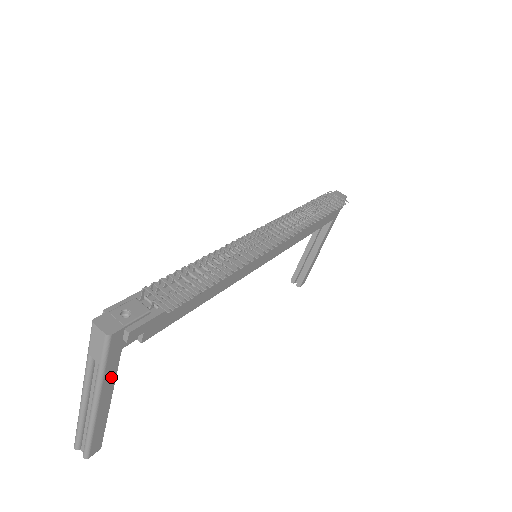
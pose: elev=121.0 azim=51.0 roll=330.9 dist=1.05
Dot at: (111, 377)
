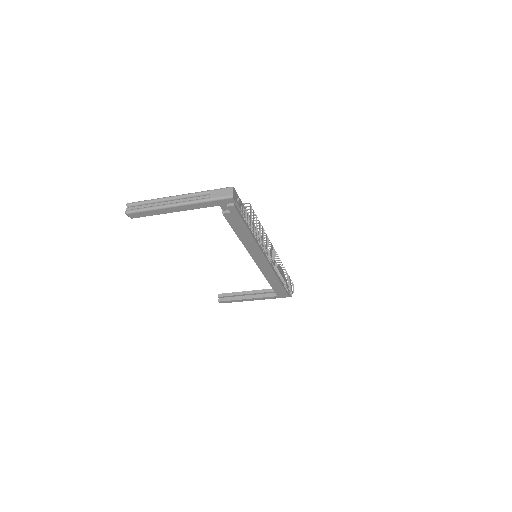
Dot at: (199, 206)
